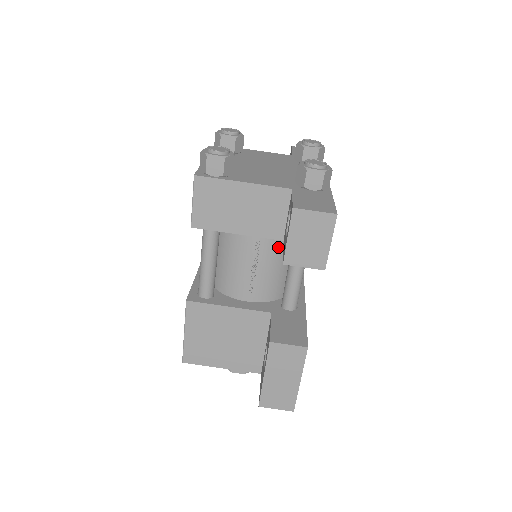
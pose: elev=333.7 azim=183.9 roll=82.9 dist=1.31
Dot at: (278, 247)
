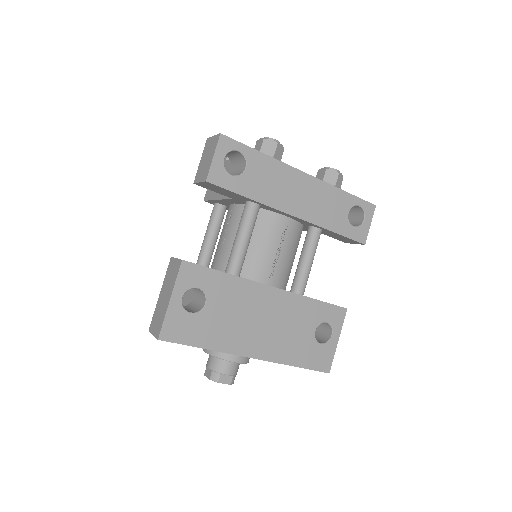
Dot at: occluded
